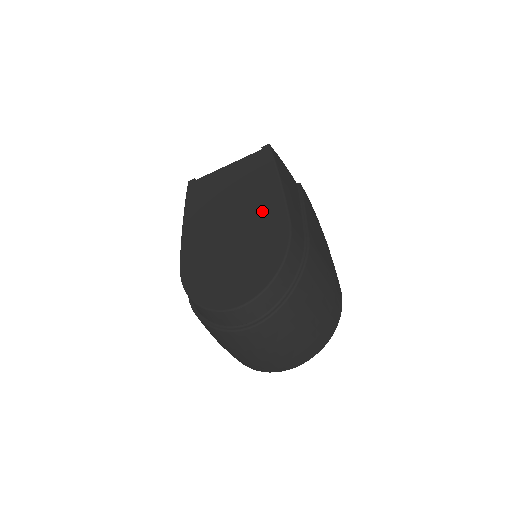
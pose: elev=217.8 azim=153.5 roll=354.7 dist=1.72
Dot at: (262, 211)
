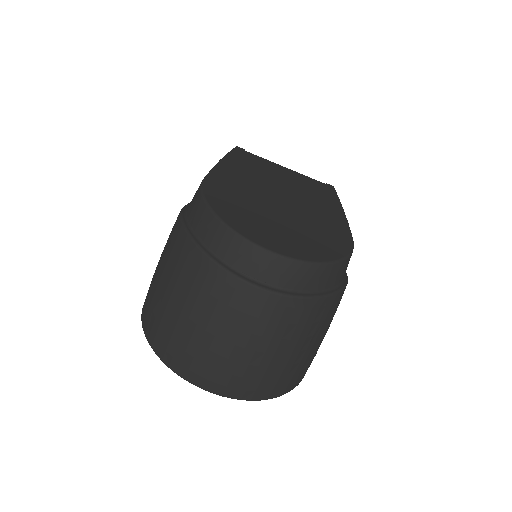
Dot at: (322, 214)
